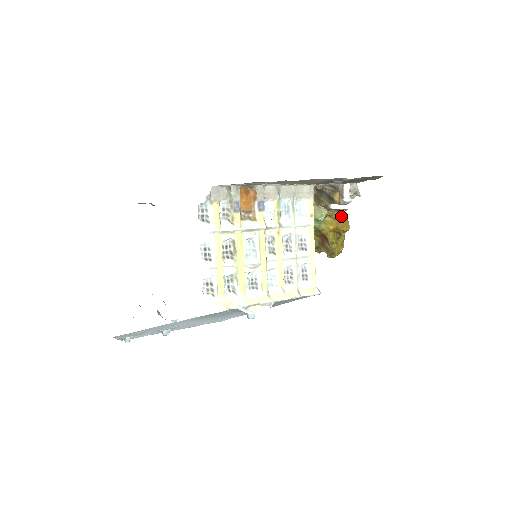
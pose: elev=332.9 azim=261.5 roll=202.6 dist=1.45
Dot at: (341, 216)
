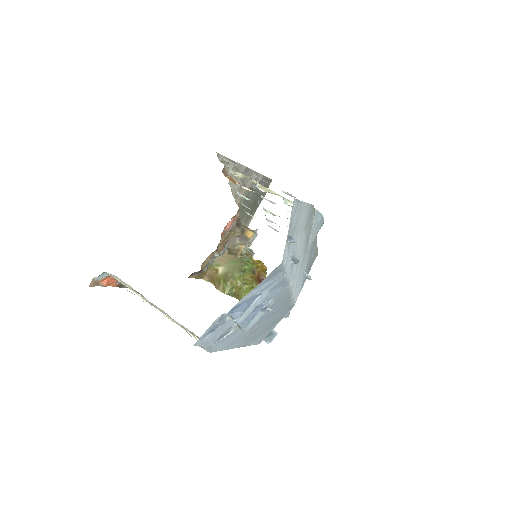
Dot at: occluded
